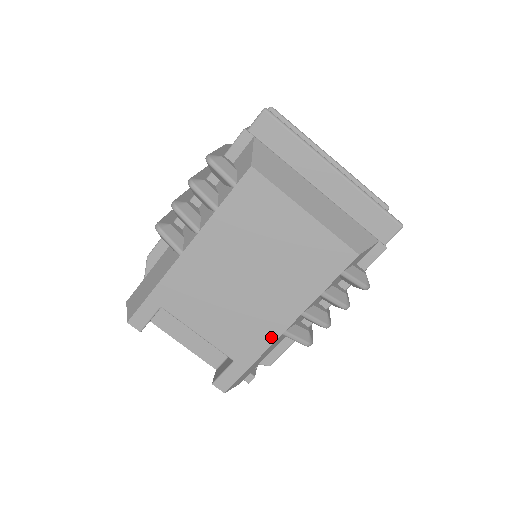
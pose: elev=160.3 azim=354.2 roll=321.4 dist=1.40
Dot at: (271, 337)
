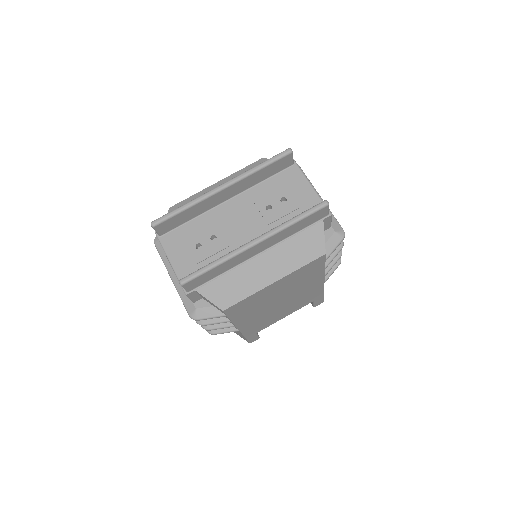
Dot at: (320, 288)
